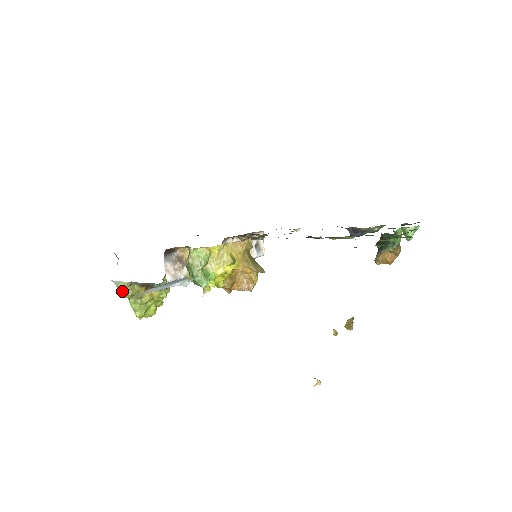
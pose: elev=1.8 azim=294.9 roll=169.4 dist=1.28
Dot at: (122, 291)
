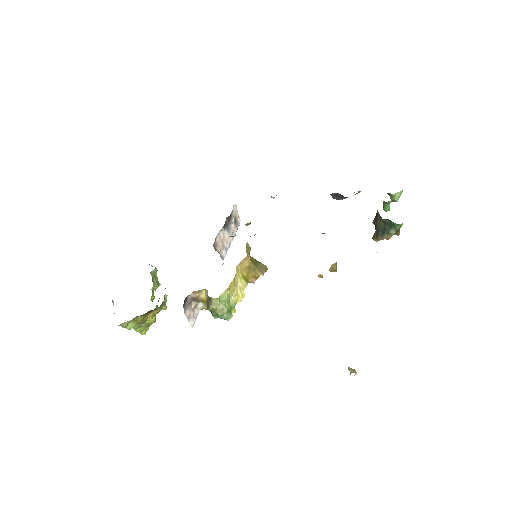
Dot at: (126, 326)
